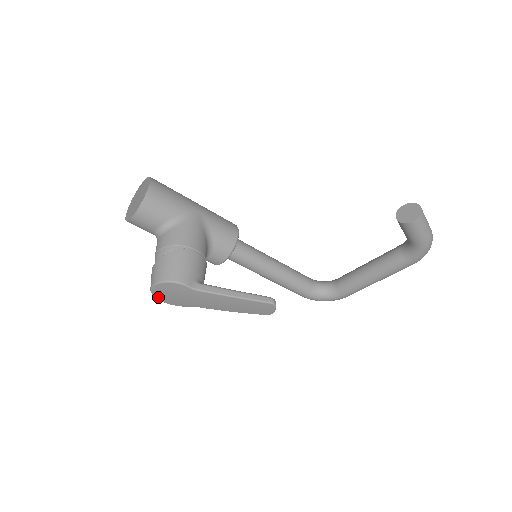
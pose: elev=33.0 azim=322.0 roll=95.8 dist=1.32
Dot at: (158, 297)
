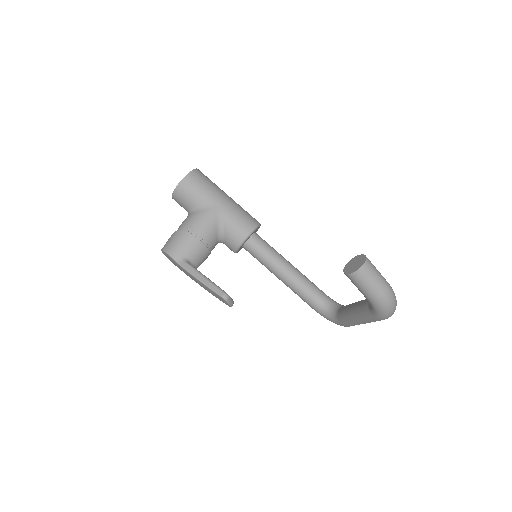
Dot at: occluded
